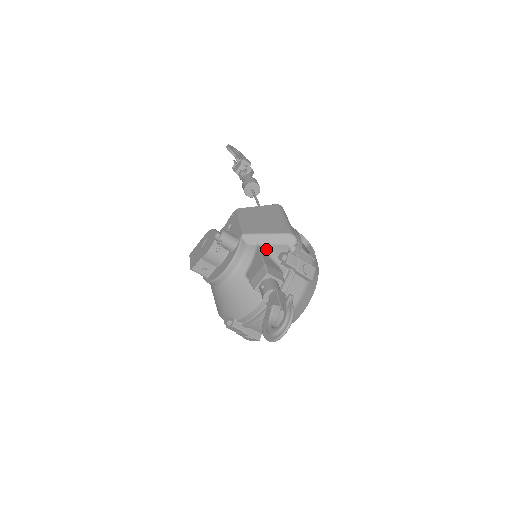
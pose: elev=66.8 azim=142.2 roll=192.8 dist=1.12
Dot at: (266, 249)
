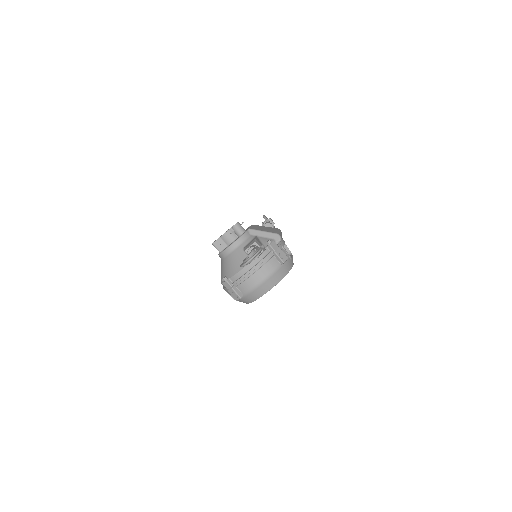
Dot at: (260, 239)
